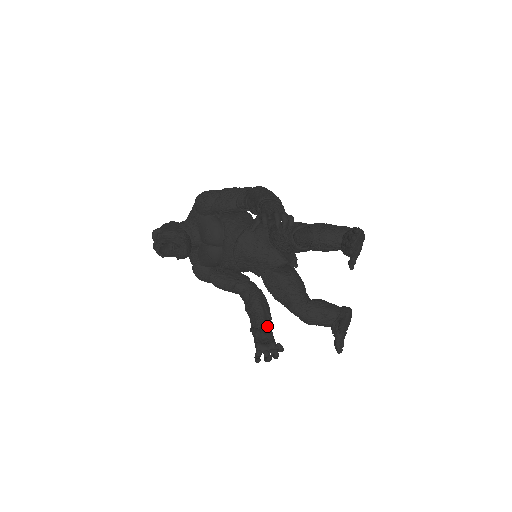
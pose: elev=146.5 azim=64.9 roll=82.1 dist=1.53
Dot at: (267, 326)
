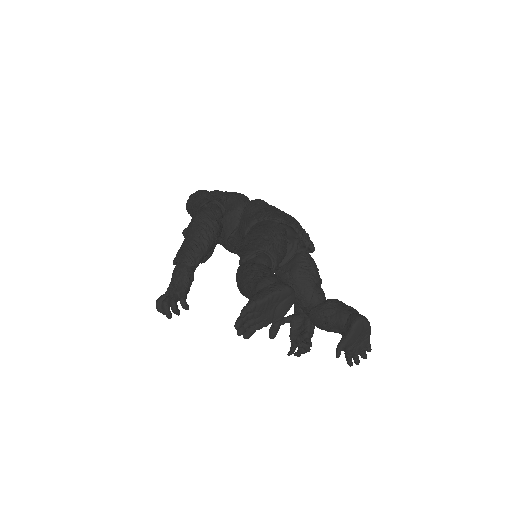
Dot at: occluded
